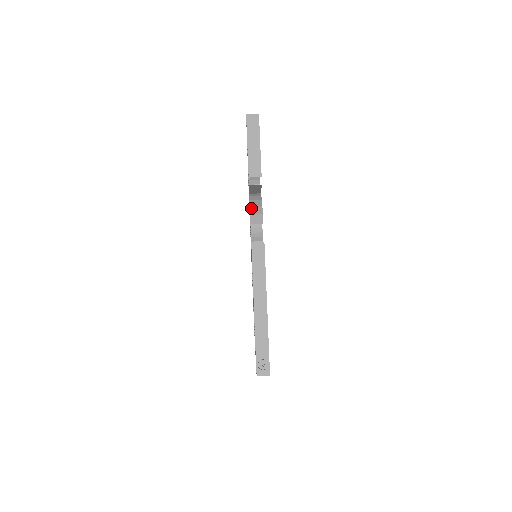
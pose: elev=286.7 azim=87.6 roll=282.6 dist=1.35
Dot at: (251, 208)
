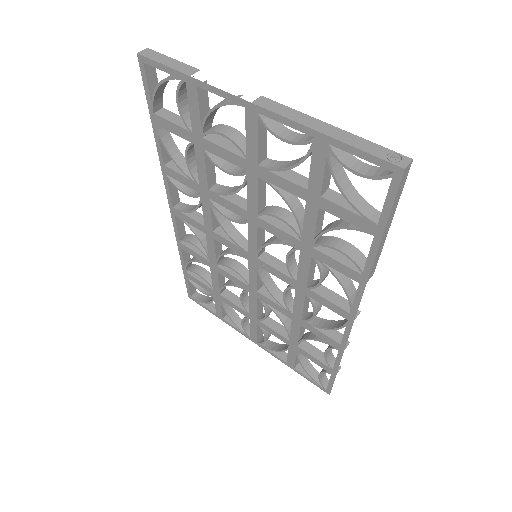
Dot at: (218, 104)
